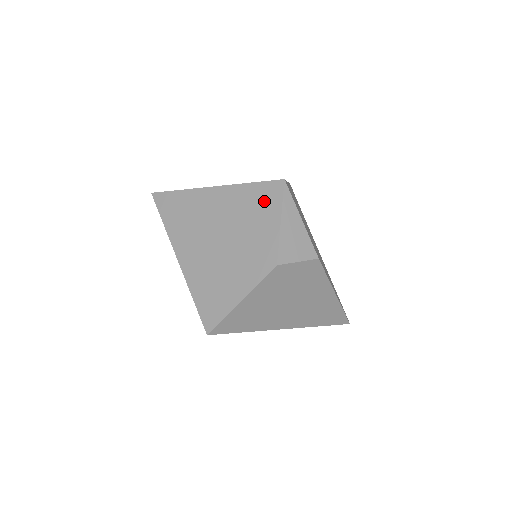
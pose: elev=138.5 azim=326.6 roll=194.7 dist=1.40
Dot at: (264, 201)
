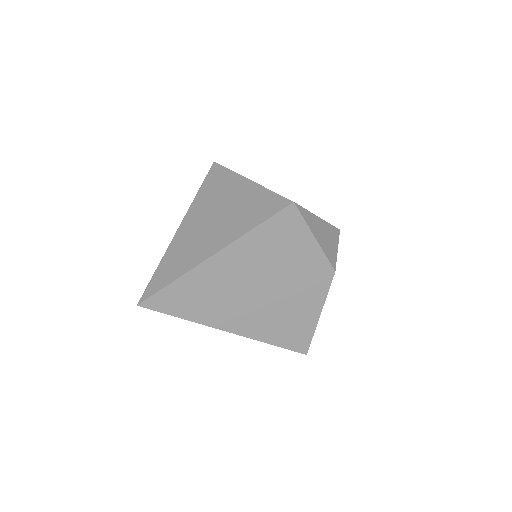
Dot at: (286, 233)
